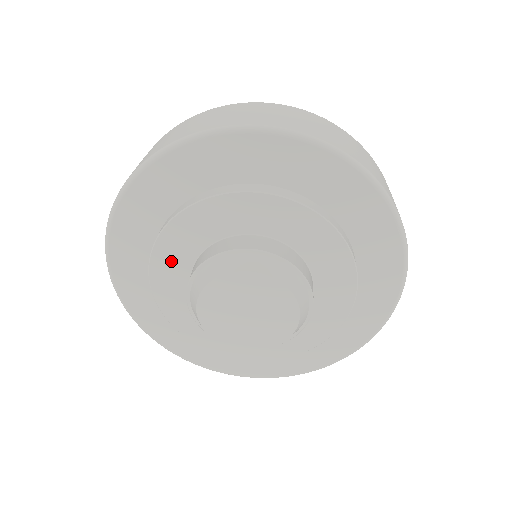
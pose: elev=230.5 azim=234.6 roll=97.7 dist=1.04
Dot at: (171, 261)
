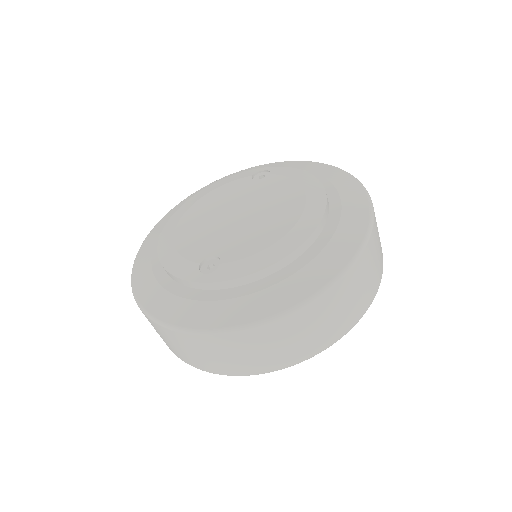
Dot at: occluded
